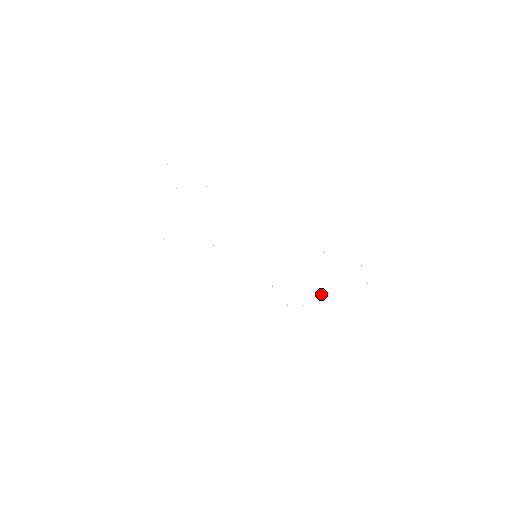
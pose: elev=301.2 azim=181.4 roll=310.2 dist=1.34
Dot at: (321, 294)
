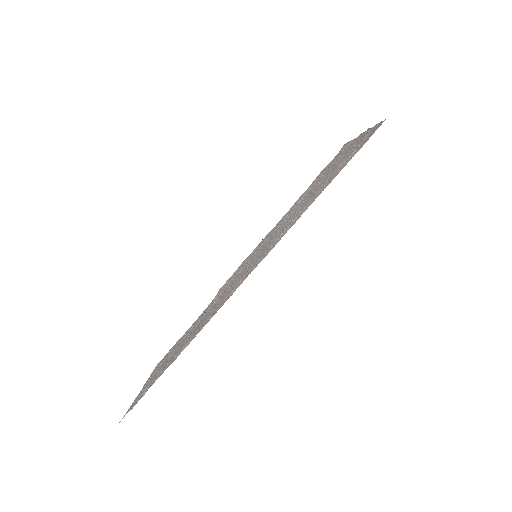
Dot at: (346, 153)
